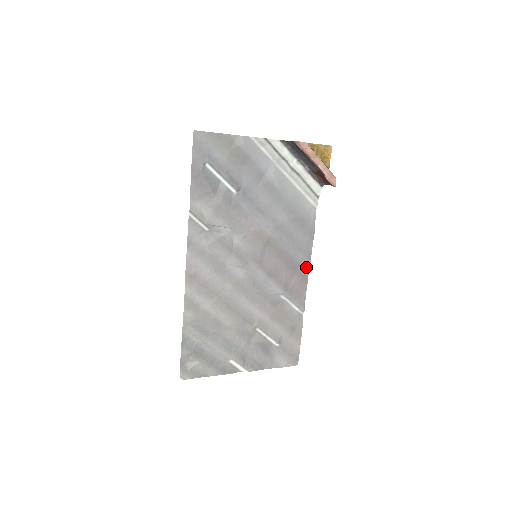
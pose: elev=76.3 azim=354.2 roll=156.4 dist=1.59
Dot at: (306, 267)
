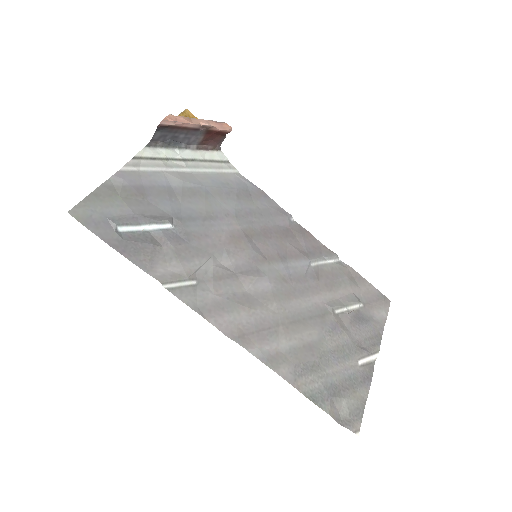
Dot at: (293, 223)
